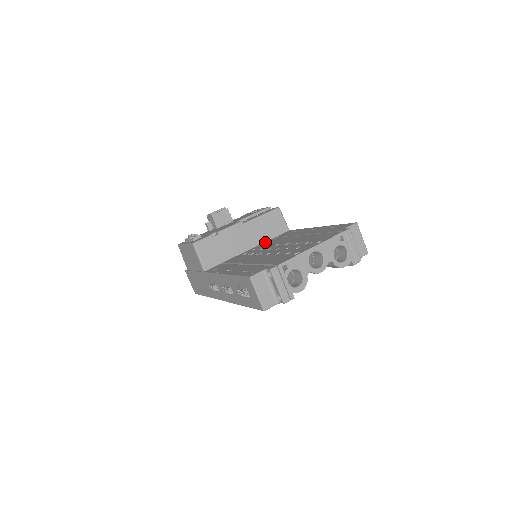
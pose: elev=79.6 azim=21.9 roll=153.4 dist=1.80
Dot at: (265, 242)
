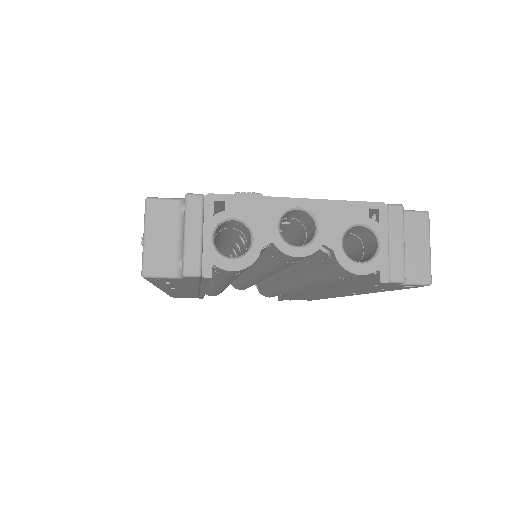
Dot at: occluded
